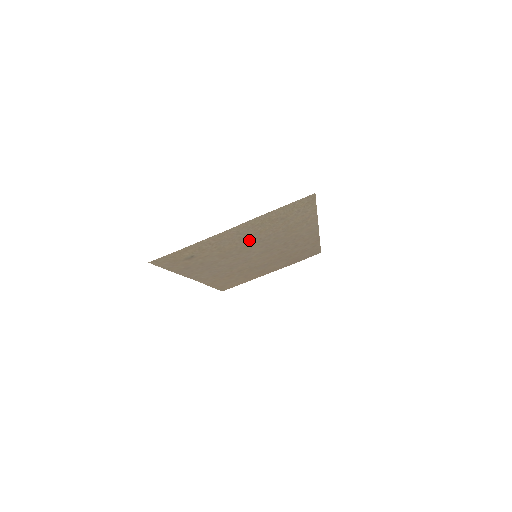
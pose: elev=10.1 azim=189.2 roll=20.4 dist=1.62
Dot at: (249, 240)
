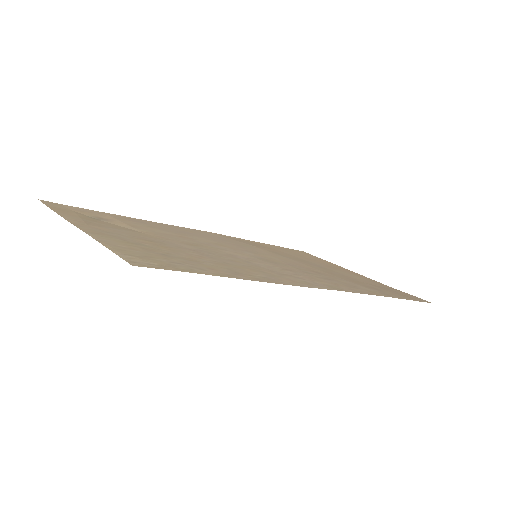
Dot at: (172, 243)
